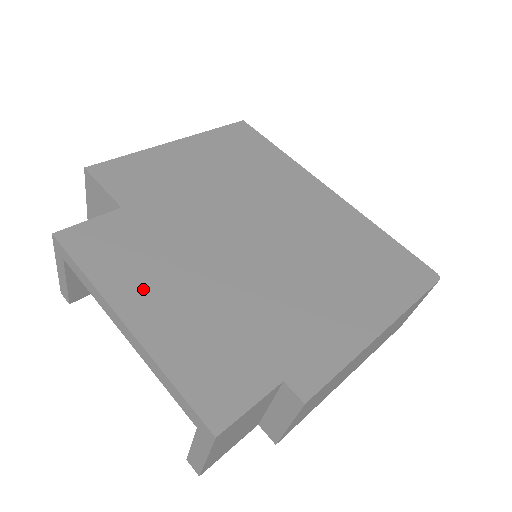
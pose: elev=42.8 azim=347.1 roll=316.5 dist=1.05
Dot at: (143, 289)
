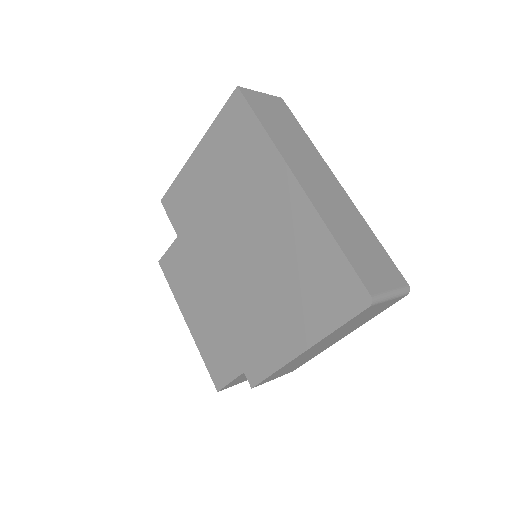
Dot at: (190, 302)
